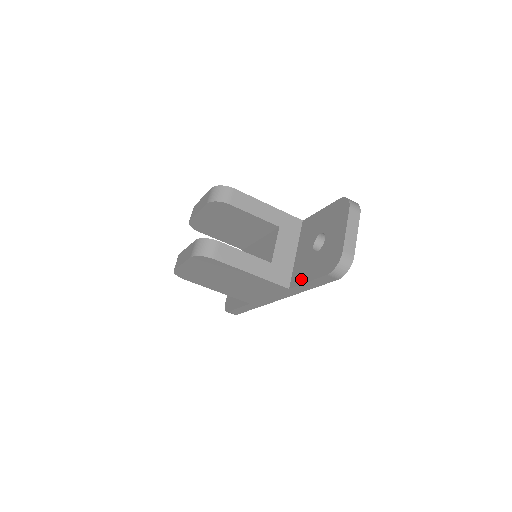
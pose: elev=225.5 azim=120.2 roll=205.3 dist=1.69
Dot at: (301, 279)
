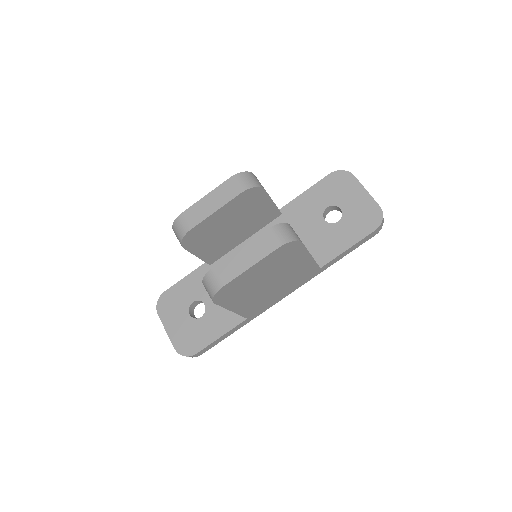
Dot at: (335, 251)
